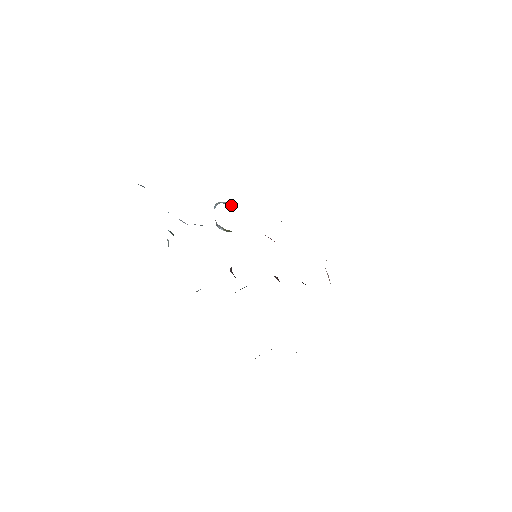
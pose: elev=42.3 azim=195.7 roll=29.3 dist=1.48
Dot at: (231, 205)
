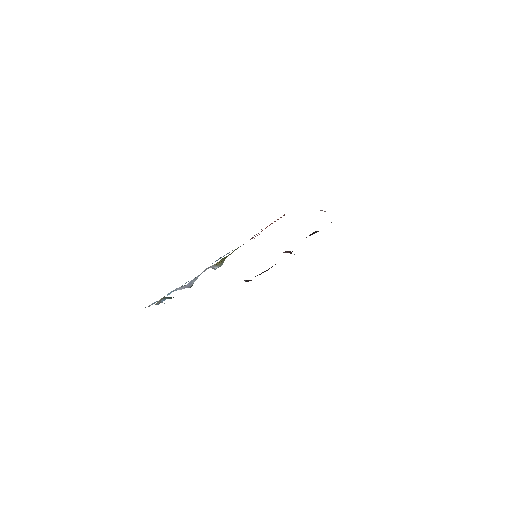
Dot at: occluded
